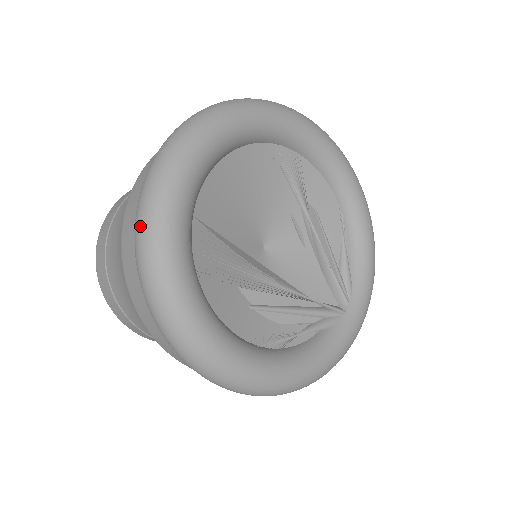
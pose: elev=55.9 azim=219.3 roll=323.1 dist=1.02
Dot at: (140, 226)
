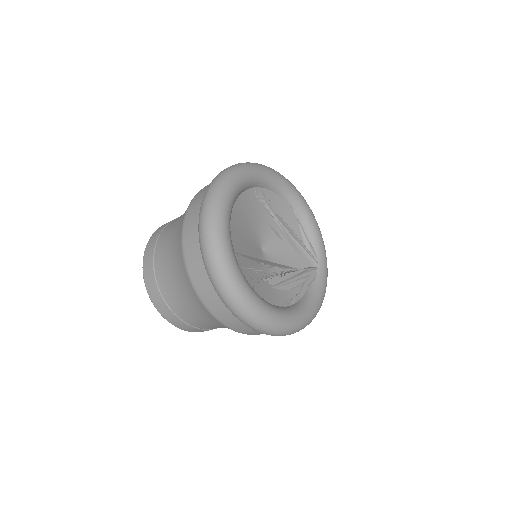
Dot at: (214, 270)
